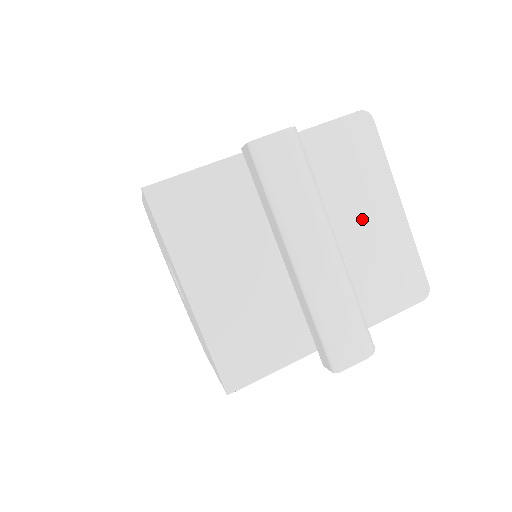
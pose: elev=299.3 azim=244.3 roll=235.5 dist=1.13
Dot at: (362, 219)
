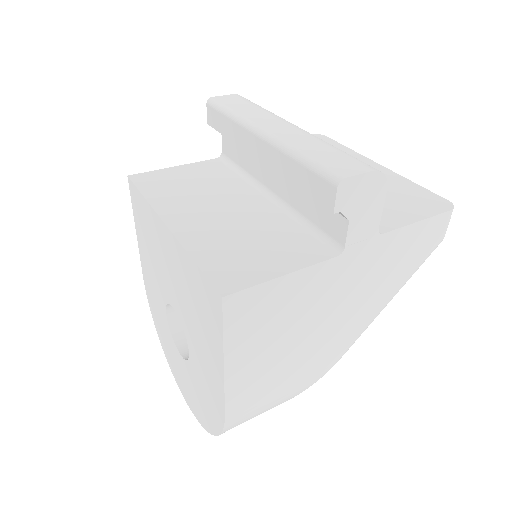
Dot at: occluded
